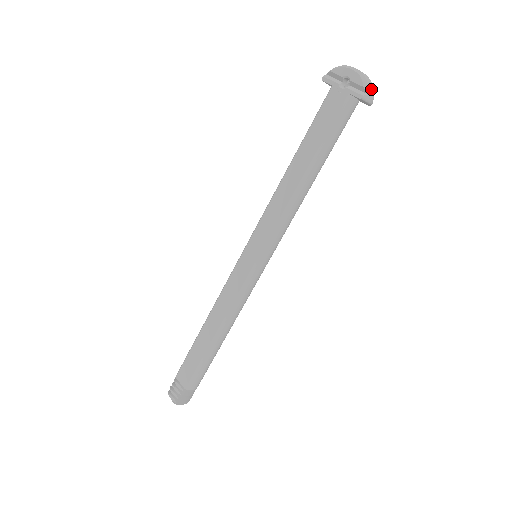
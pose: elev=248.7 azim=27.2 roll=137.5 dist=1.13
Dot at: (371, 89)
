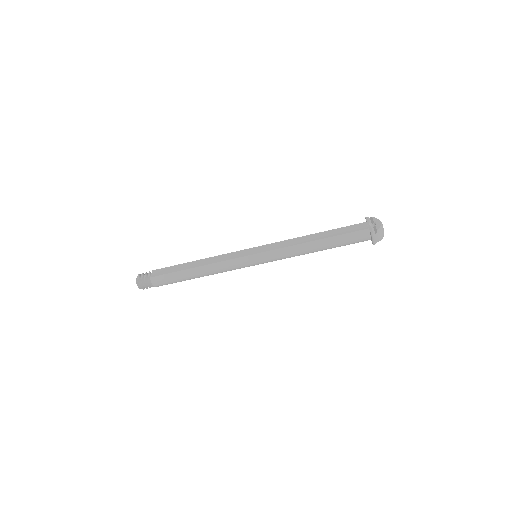
Dot at: (380, 236)
